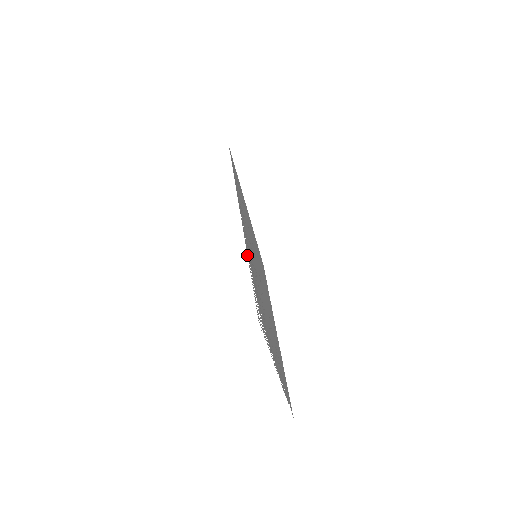
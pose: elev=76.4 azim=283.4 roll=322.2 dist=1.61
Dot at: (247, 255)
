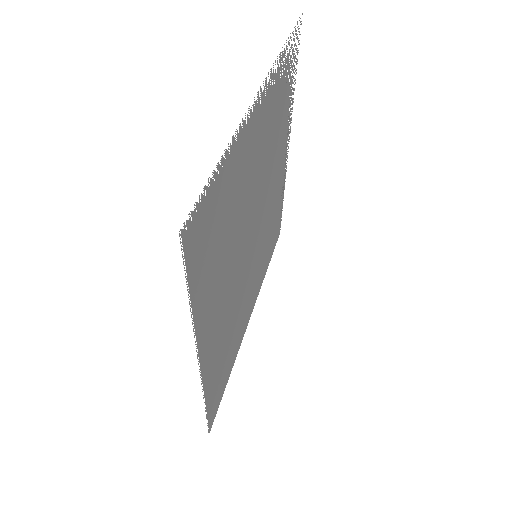
Dot at: occluded
